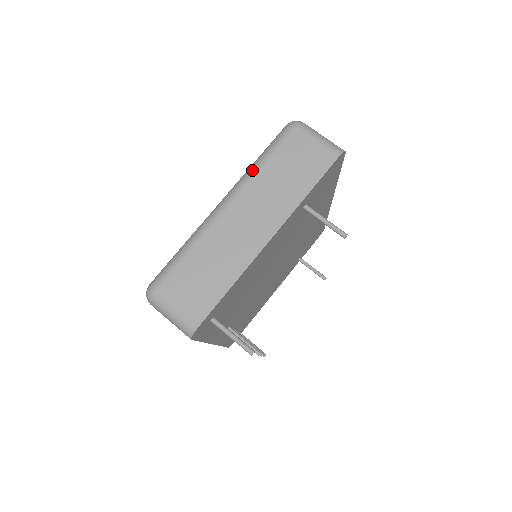
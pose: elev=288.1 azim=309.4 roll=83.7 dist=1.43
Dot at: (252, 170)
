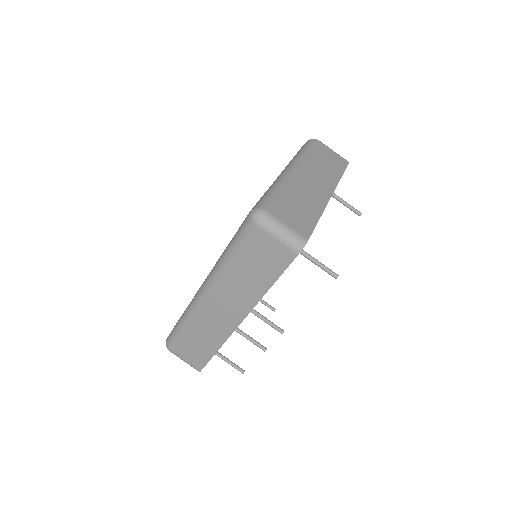
Dot at: (302, 155)
